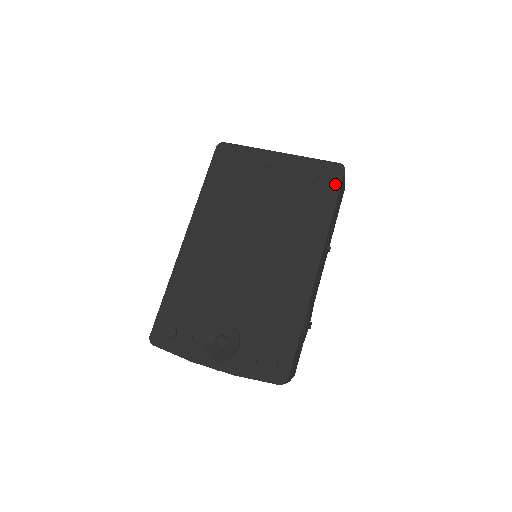
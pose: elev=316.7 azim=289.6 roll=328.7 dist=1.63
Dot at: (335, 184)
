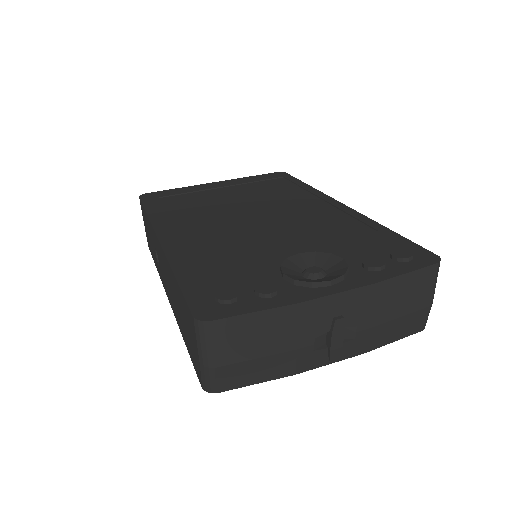
Dot at: (287, 177)
